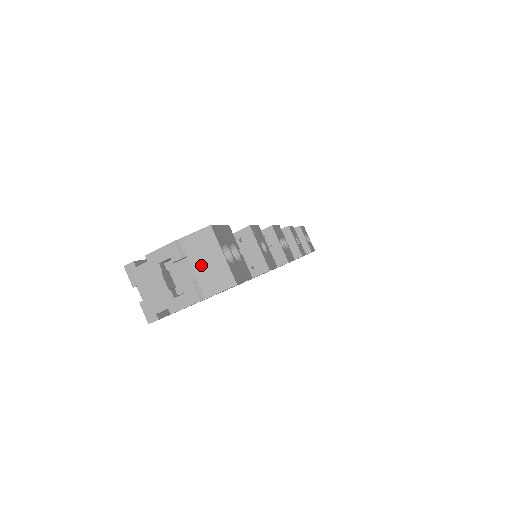
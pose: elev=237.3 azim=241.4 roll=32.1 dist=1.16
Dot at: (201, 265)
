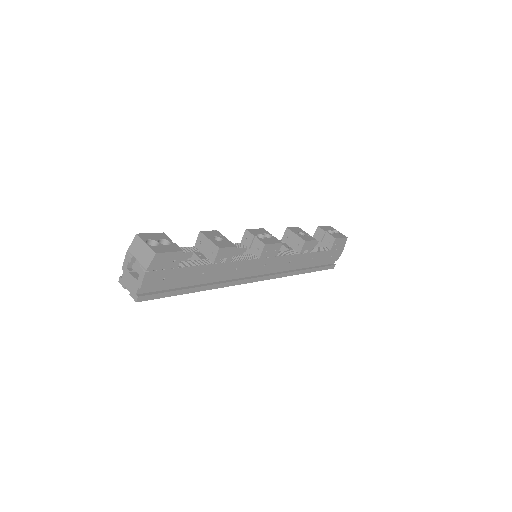
Dot at: (139, 255)
